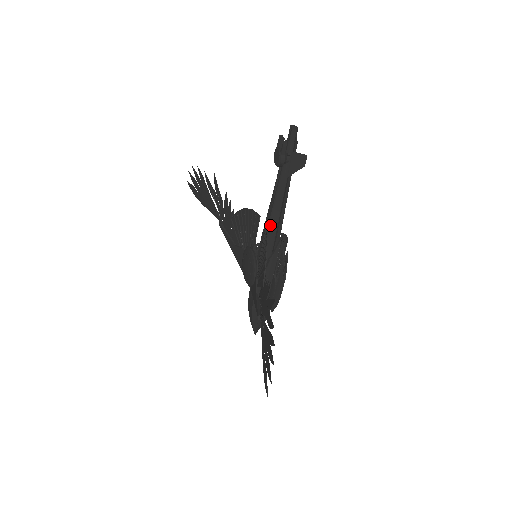
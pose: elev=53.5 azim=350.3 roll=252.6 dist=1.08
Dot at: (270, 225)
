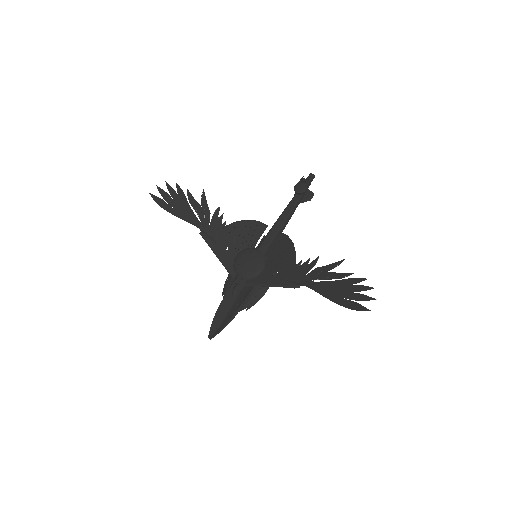
Dot at: (277, 233)
